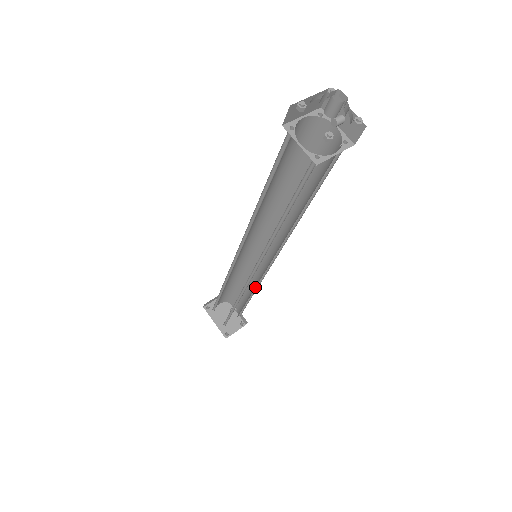
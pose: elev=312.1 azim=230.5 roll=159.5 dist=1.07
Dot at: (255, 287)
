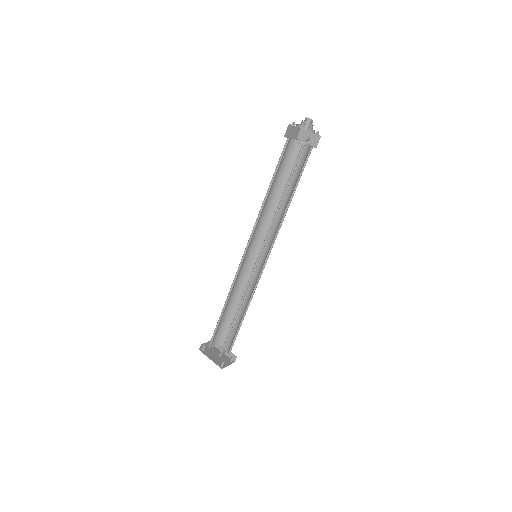
Dot at: (251, 296)
